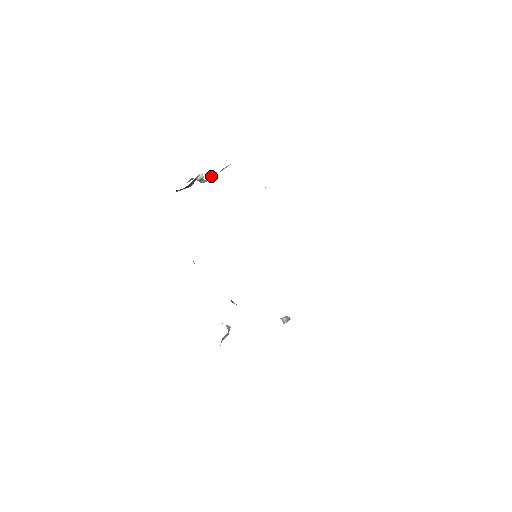
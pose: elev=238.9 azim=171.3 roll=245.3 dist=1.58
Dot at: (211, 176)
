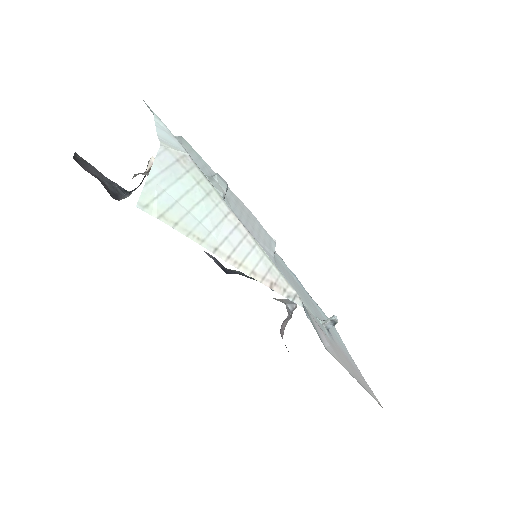
Dot at: occluded
